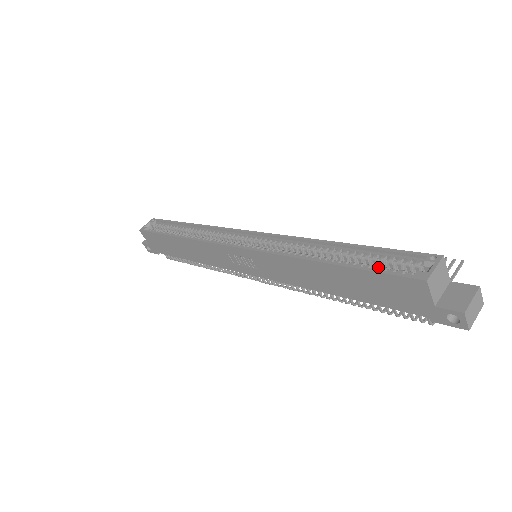
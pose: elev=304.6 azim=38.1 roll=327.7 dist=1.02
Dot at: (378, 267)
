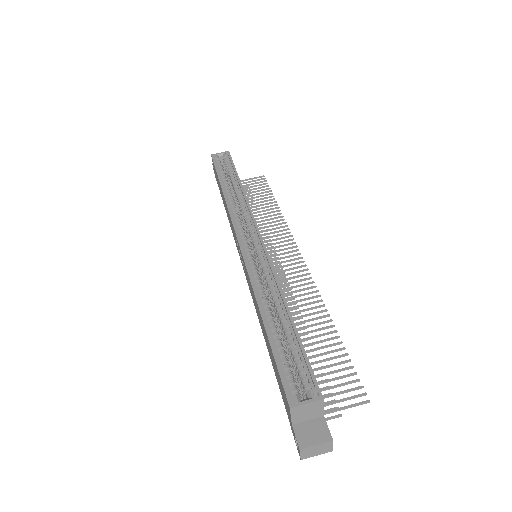
Dot at: (285, 361)
